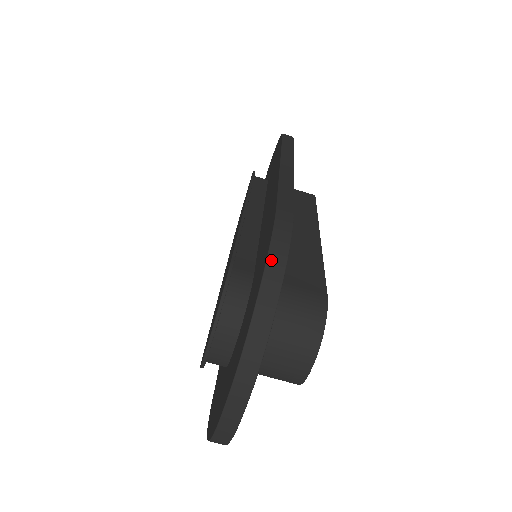
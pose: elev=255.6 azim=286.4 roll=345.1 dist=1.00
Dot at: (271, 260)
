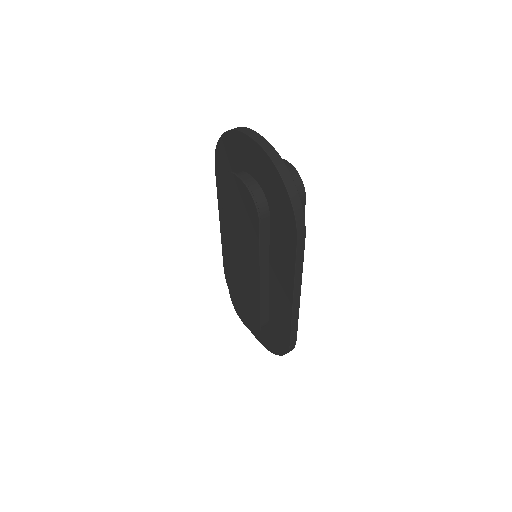
Dot at: (219, 141)
